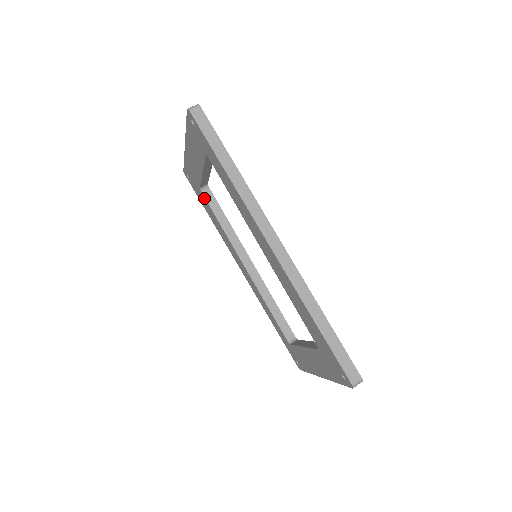
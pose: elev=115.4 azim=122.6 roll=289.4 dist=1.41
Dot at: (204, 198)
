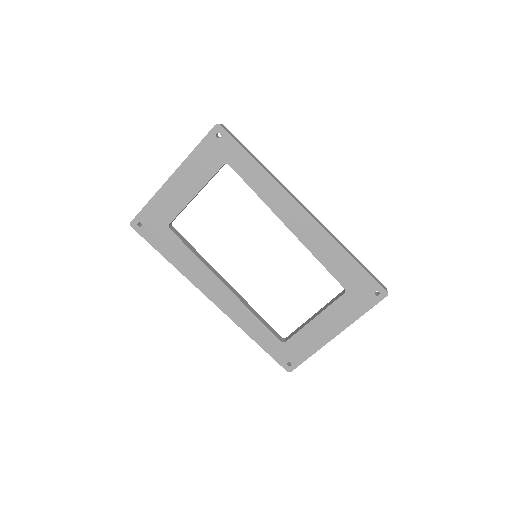
Dot at: (172, 235)
